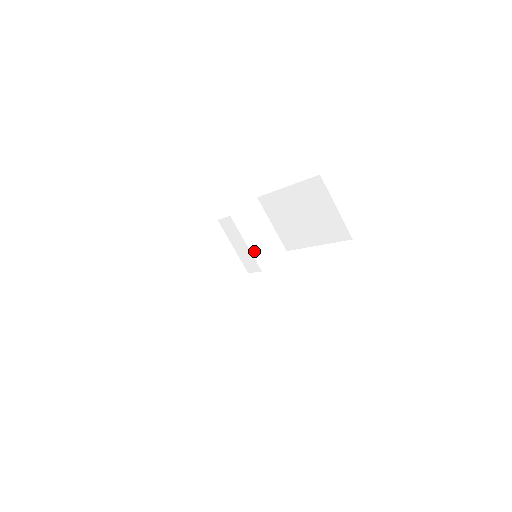
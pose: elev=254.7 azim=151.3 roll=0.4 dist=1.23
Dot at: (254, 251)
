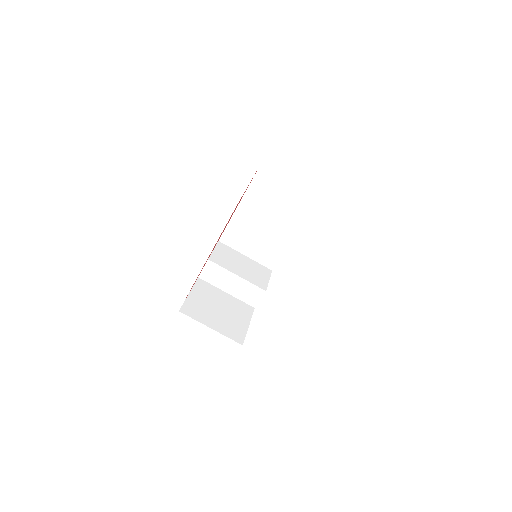
Dot at: (247, 278)
